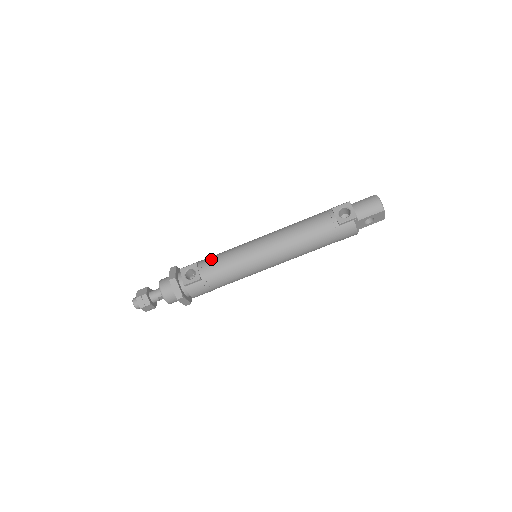
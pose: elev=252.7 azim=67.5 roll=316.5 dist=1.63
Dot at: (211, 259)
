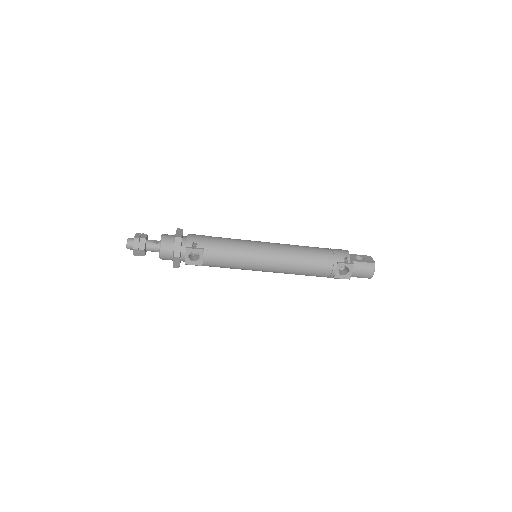
Dot at: (218, 252)
